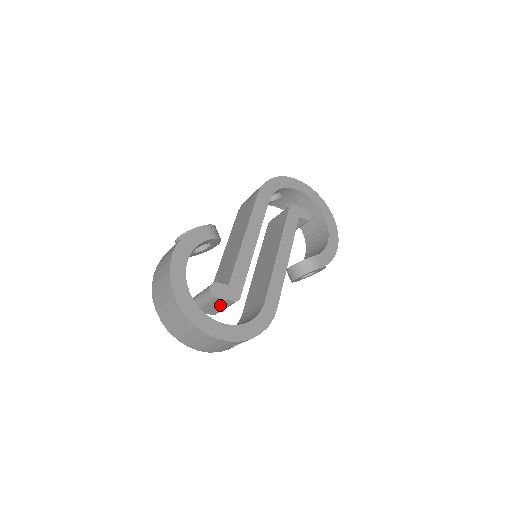
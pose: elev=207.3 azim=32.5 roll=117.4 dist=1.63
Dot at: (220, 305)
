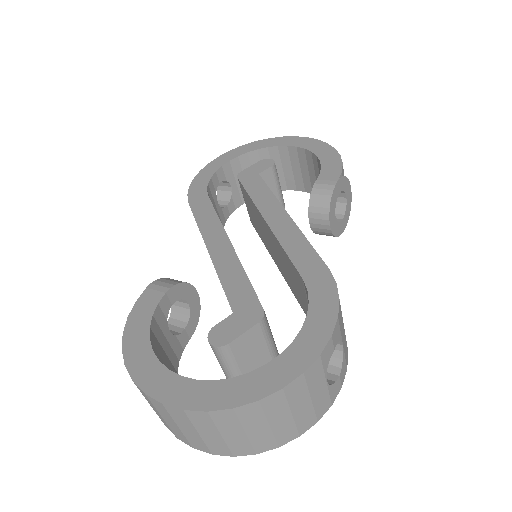
Dot at: (255, 348)
